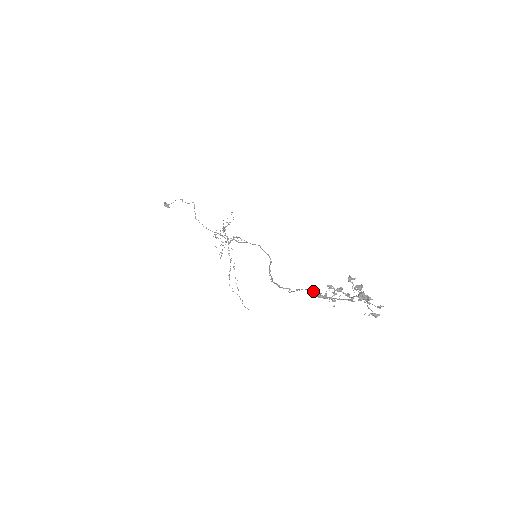
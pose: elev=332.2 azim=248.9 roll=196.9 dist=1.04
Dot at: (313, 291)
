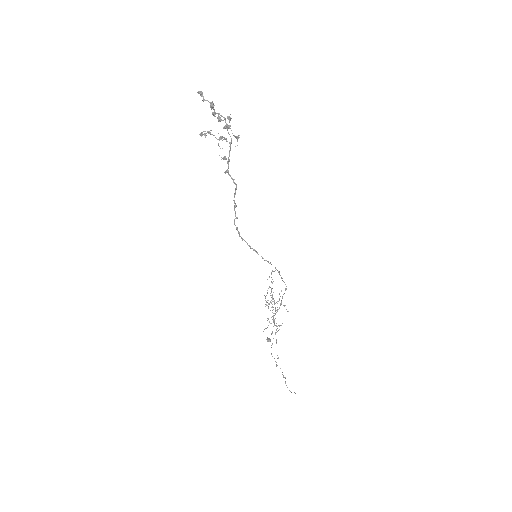
Dot at: (235, 188)
